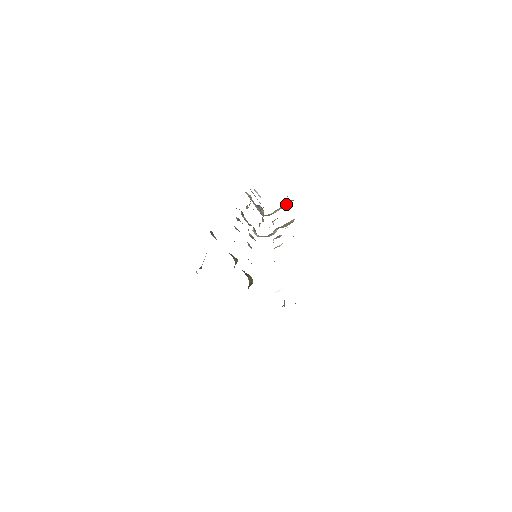
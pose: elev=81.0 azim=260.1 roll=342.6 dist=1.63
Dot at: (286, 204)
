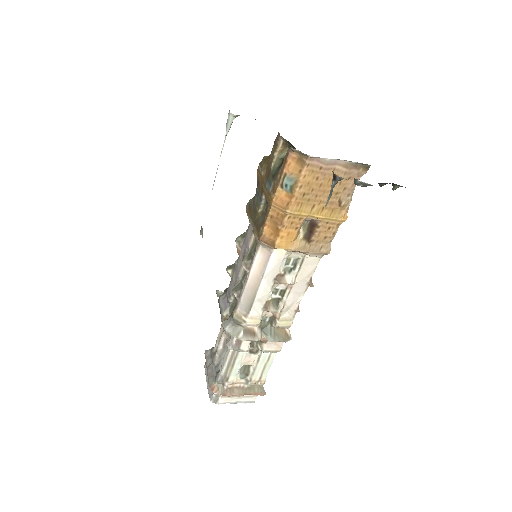
Dot at: (253, 392)
